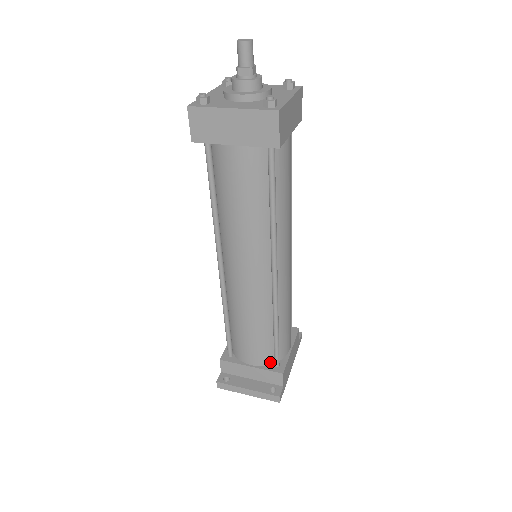
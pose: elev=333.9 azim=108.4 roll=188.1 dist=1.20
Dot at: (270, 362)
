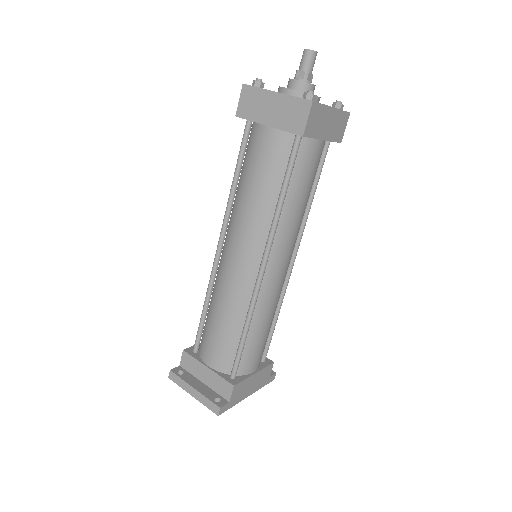
Dot at: (228, 371)
